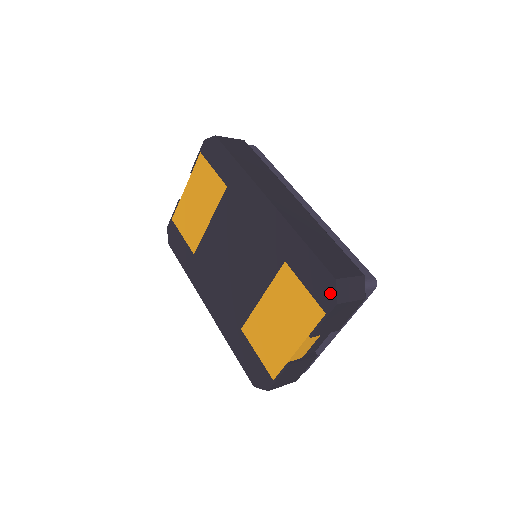
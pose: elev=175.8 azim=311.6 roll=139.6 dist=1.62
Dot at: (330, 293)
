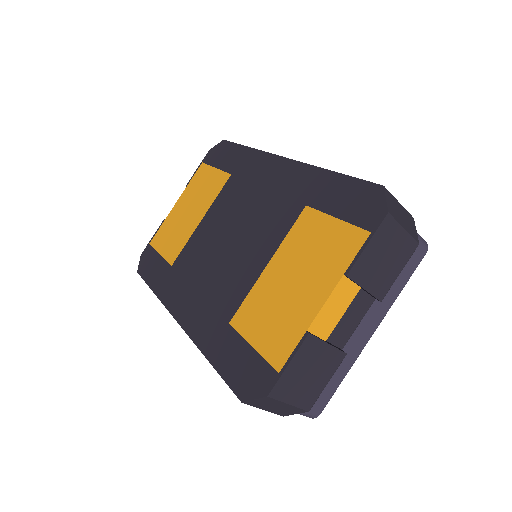
Dot at: (376, 205)
